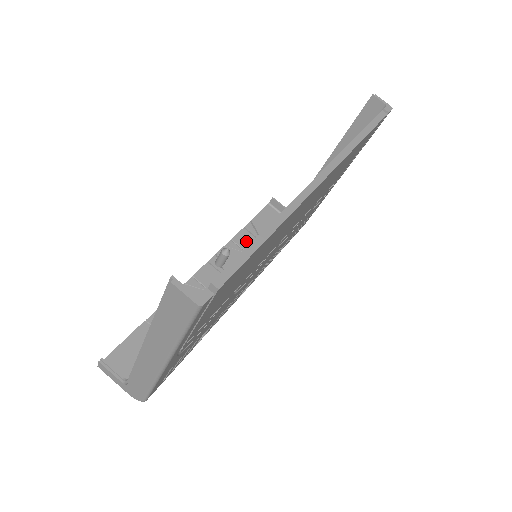
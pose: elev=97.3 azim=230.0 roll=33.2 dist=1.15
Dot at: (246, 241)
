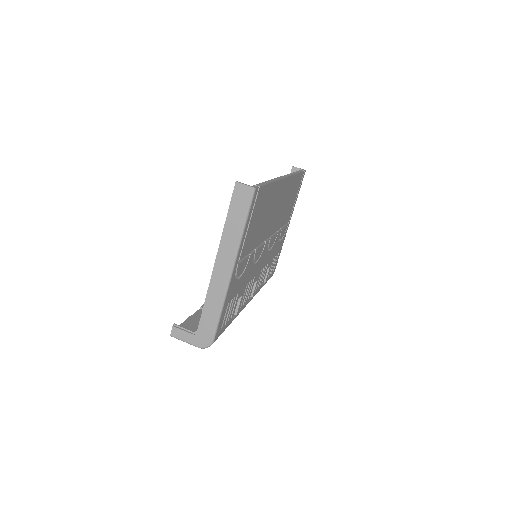
Dot at: occluded
